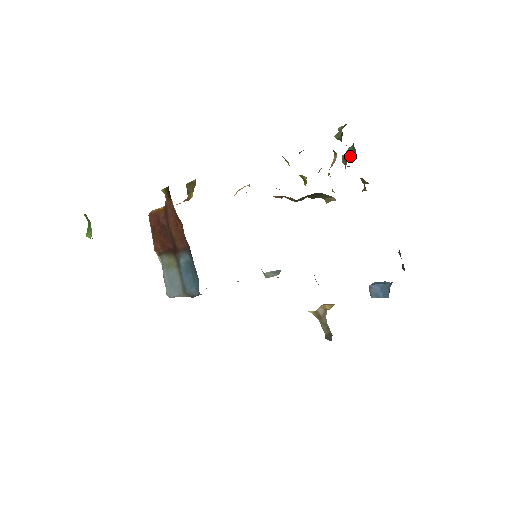
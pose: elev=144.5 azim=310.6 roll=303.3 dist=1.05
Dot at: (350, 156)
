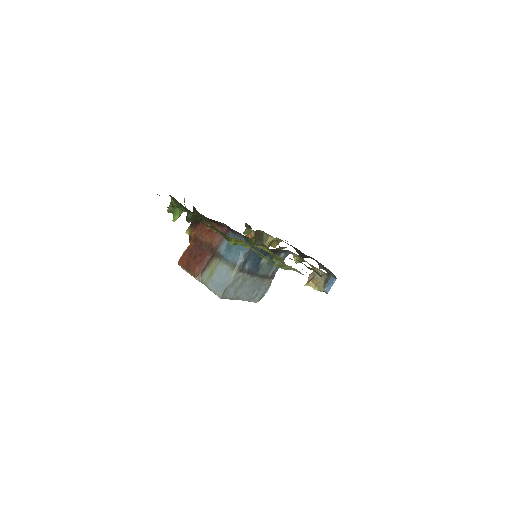
Dot at: occluded
